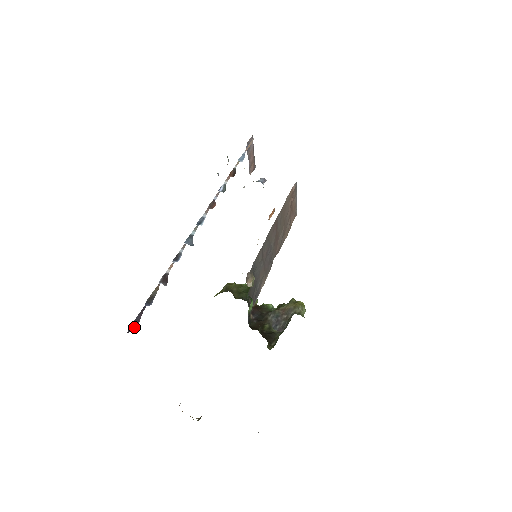
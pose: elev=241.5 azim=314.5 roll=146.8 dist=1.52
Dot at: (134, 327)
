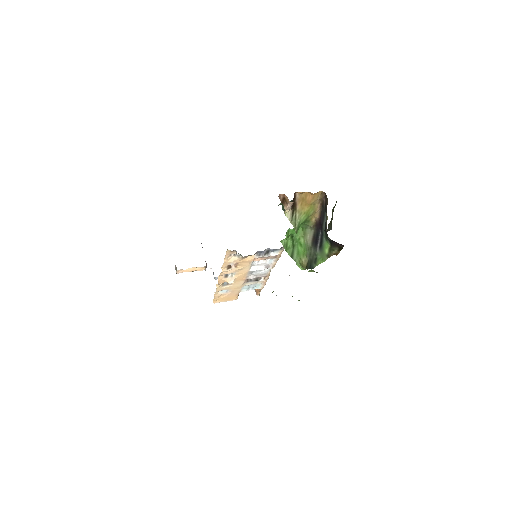
Dot at: occluded
